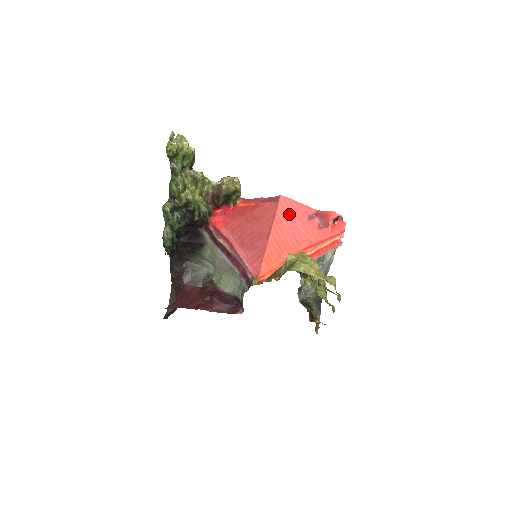
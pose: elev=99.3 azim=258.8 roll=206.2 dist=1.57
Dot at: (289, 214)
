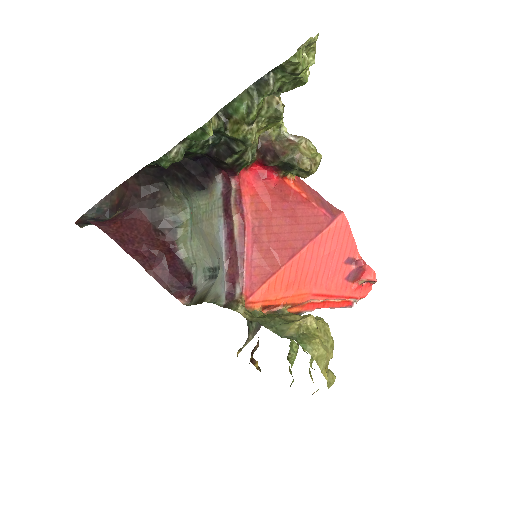
Dot at: (334, 242)
